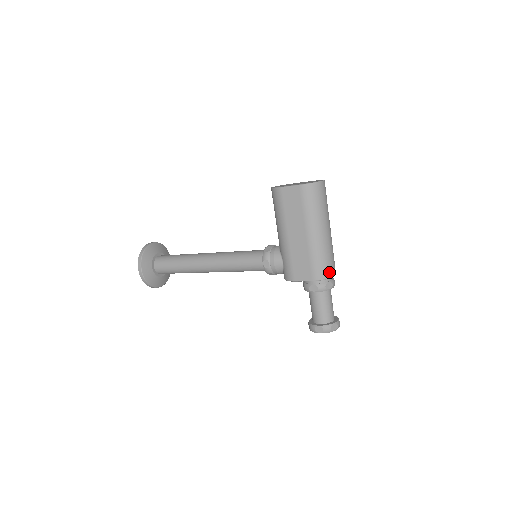
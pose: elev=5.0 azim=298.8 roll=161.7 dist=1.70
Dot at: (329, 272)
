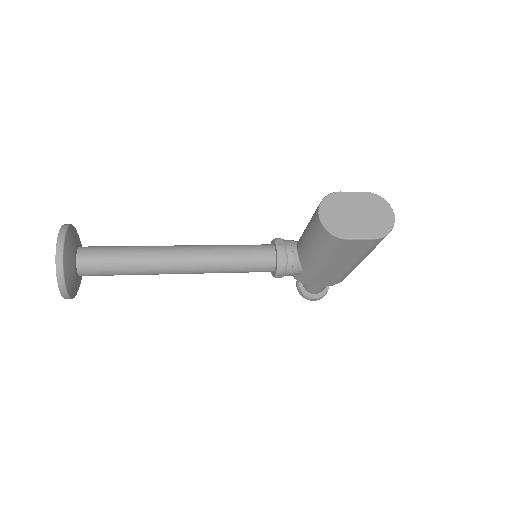
Dot at: occluded
